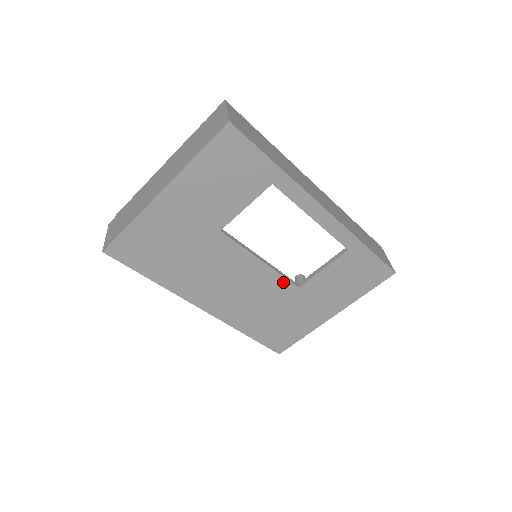
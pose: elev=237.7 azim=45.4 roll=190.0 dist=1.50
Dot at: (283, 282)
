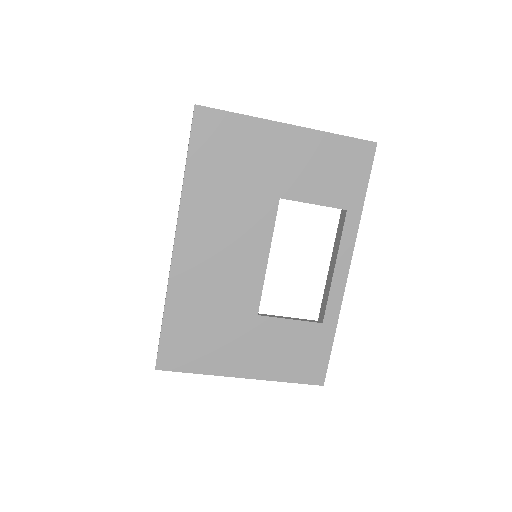
Dot at: (256, 295)
